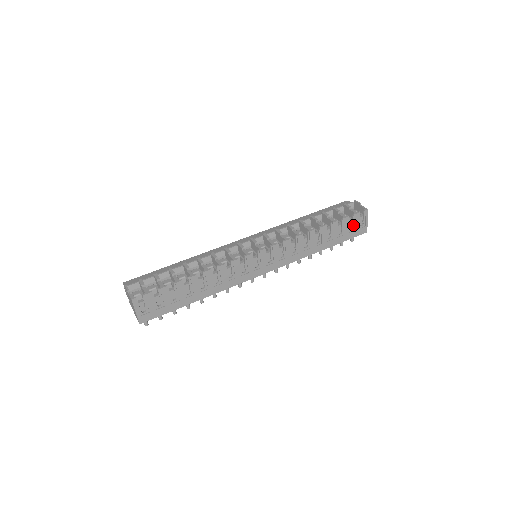
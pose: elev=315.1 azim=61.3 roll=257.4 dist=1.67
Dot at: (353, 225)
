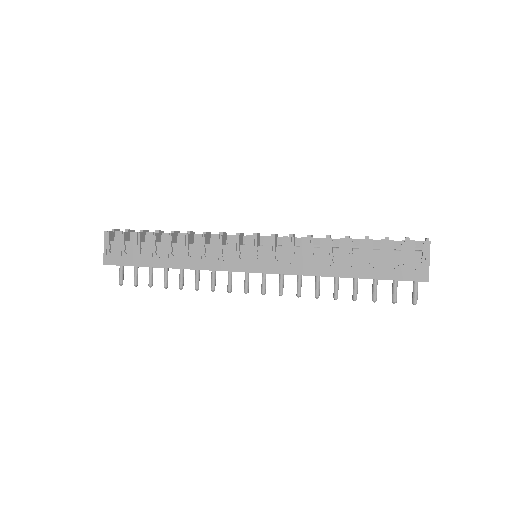
Dot at: (401, 259)
